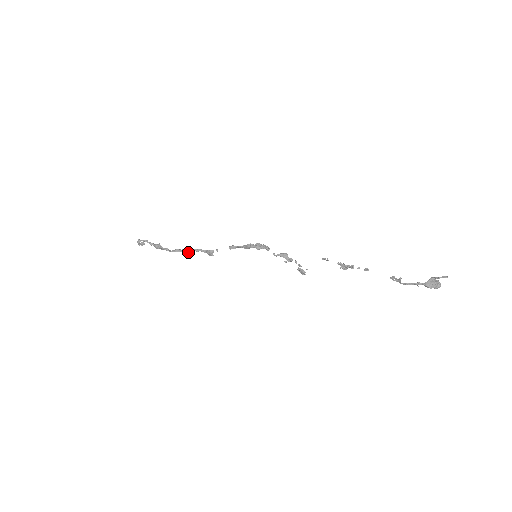
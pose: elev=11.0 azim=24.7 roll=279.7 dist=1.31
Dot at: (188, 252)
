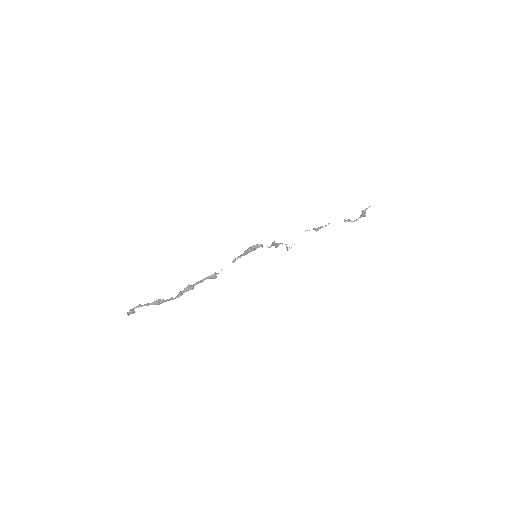
Dot at: occluded
